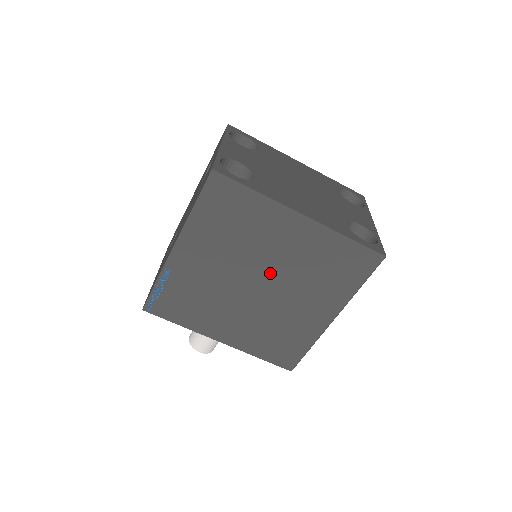
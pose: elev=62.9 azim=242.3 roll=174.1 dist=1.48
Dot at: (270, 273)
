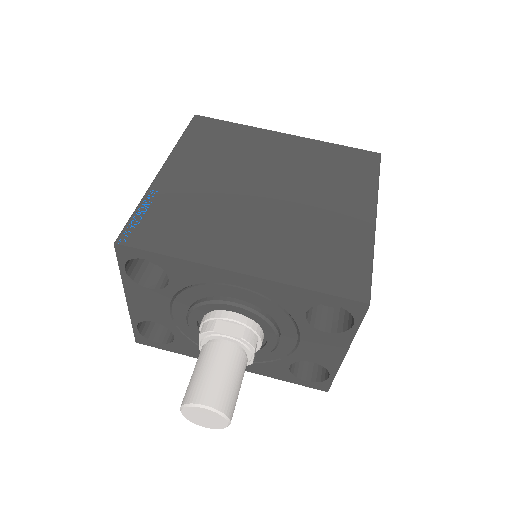
Dot at: (276, 179)
